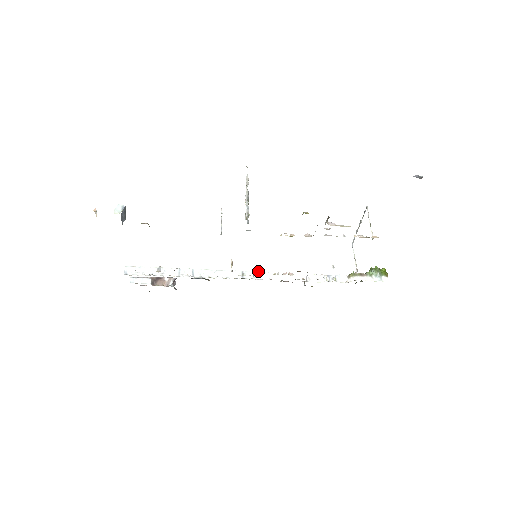
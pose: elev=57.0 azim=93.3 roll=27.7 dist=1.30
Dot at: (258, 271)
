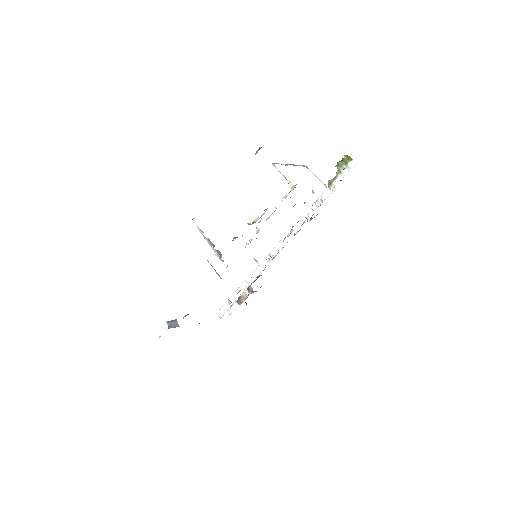
Dot at: (276, 244)
